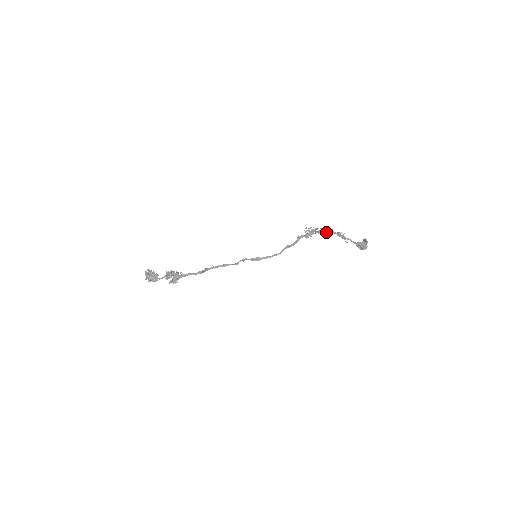
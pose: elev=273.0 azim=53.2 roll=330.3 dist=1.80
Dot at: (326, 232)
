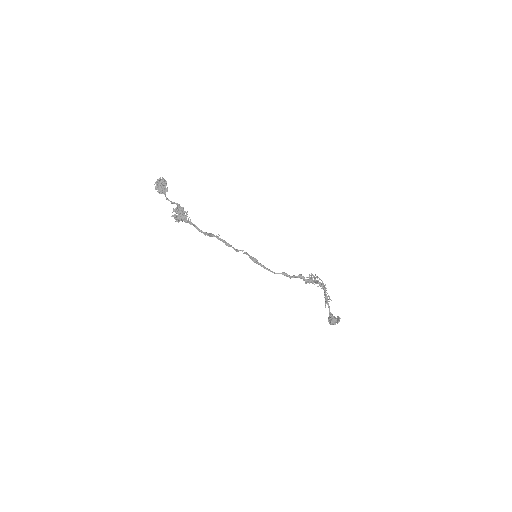
Dot at: (320, 286)
